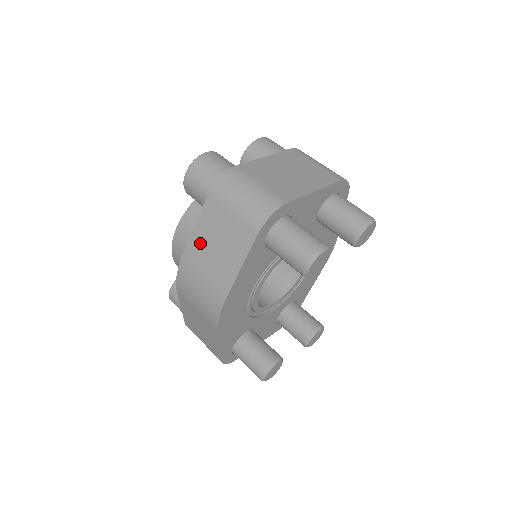
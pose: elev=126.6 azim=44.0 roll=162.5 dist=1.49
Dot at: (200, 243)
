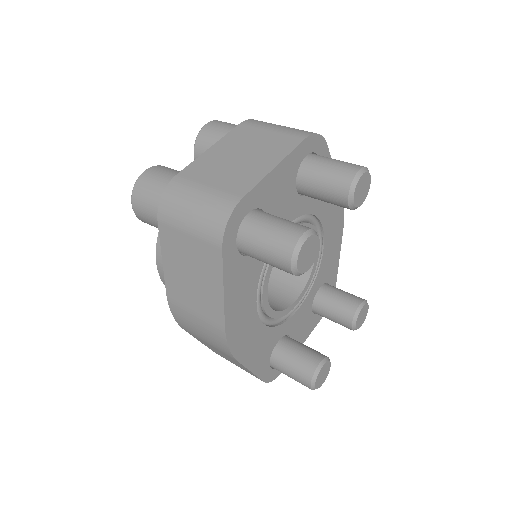
Dot at: (175, 276)
